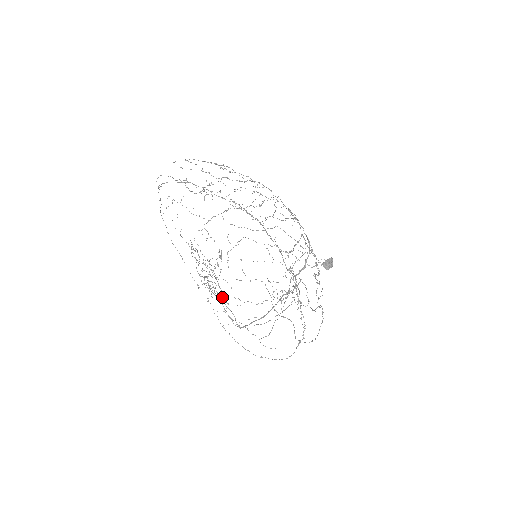
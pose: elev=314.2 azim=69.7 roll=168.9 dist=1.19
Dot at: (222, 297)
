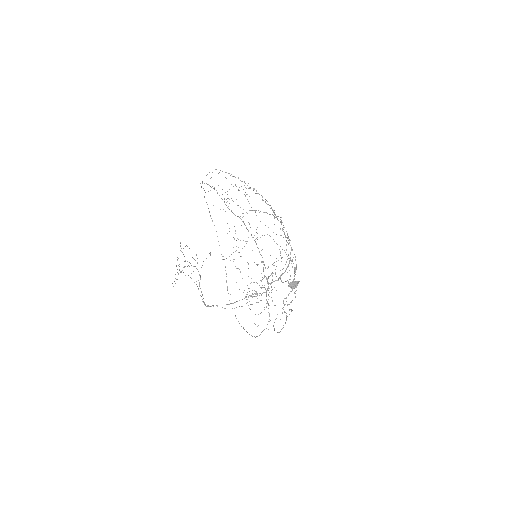
Dot at: occluded
